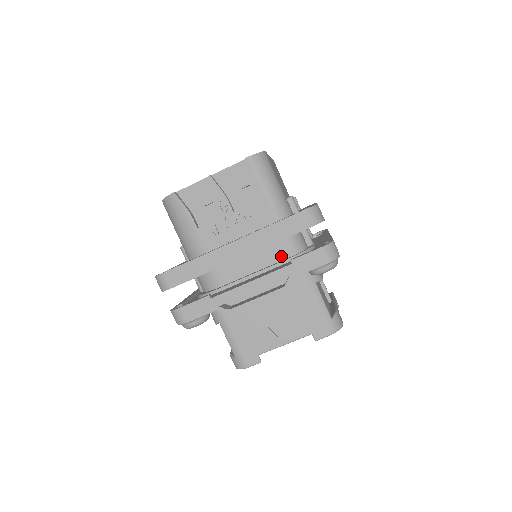
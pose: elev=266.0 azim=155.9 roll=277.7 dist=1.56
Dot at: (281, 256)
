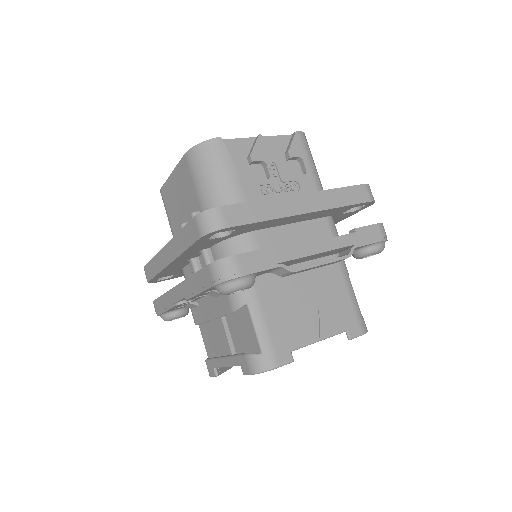
Dot at: (324, 235)
